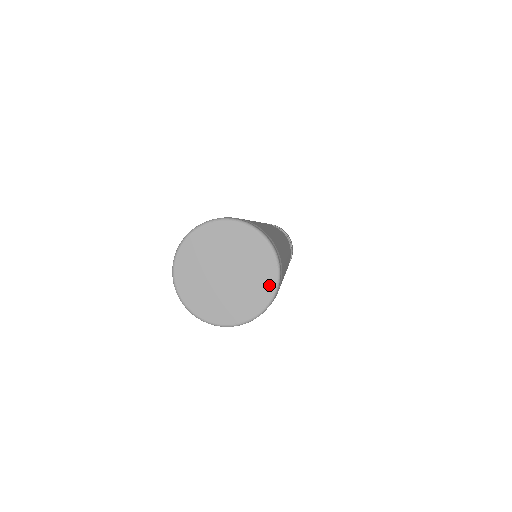
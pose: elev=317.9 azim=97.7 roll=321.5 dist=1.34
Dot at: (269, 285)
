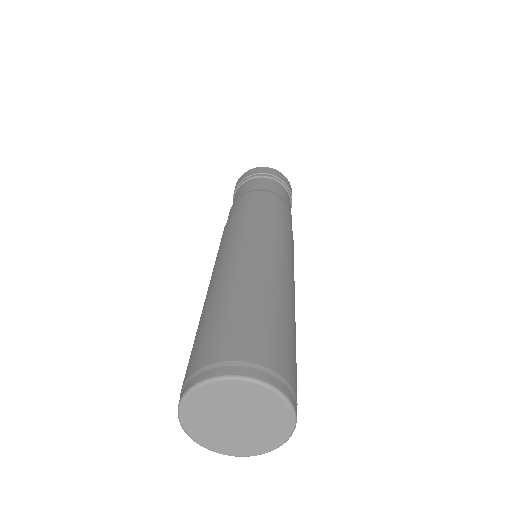
Dot at: (285, 429)
